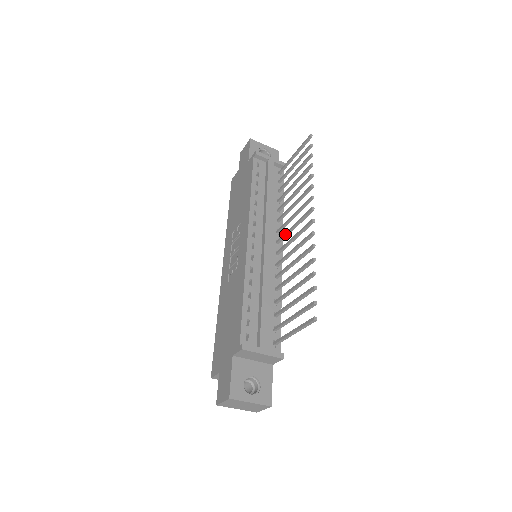
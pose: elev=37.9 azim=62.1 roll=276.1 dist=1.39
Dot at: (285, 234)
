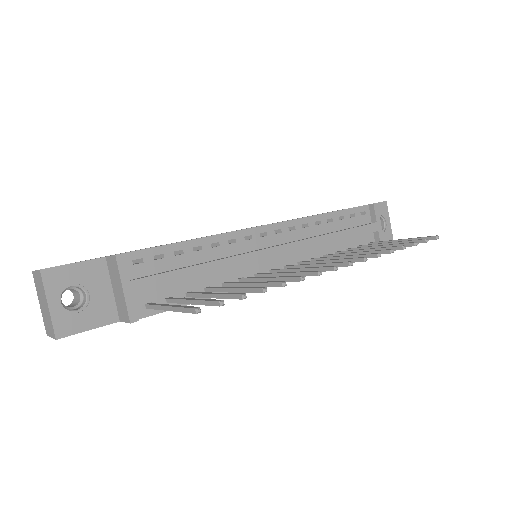
Dot at: (300, 264)
